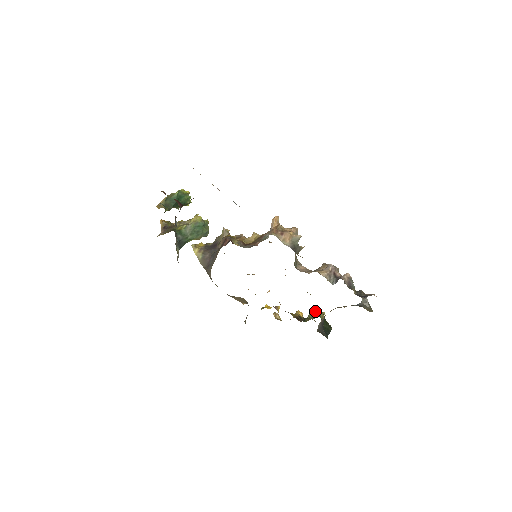
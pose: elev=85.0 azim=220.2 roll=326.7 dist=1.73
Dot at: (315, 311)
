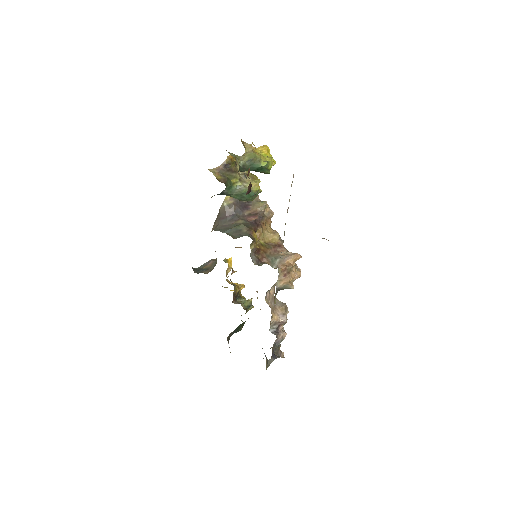
Dot at: (250, 300)
